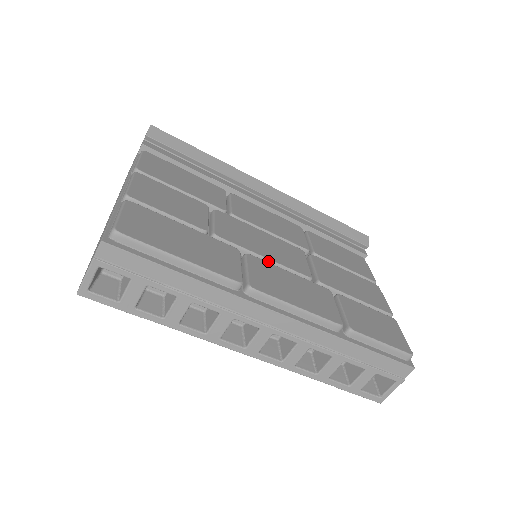
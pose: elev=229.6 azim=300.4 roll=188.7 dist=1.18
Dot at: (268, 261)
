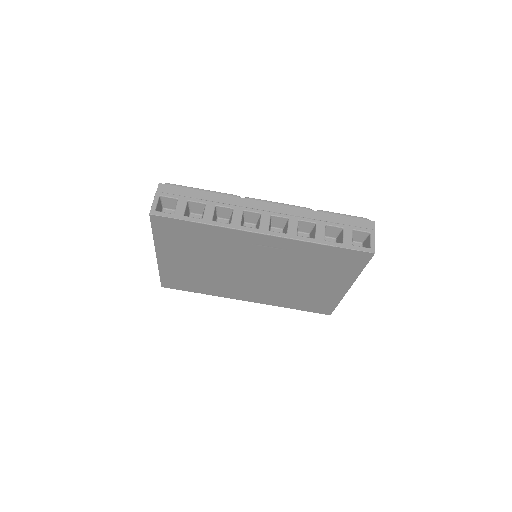
Dot at: occluded
